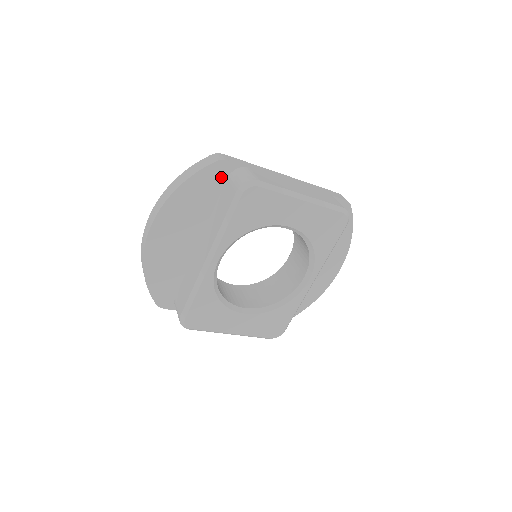
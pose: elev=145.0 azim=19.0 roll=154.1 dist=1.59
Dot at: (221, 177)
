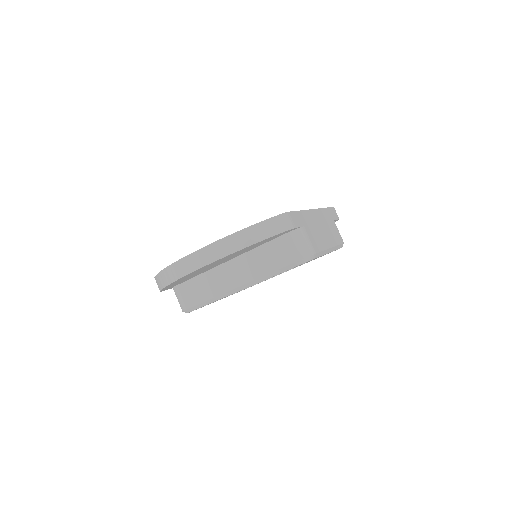
Dot at: (280, 235)
